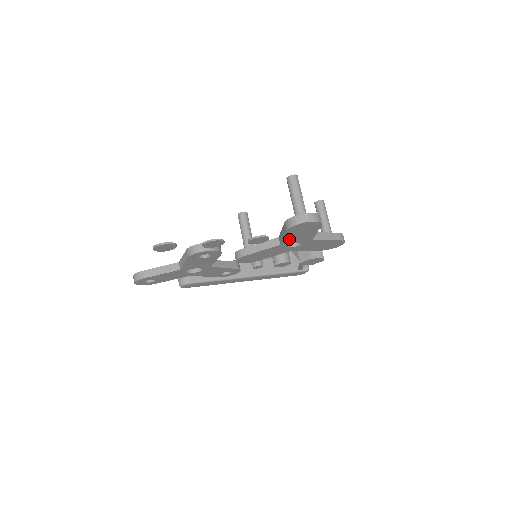
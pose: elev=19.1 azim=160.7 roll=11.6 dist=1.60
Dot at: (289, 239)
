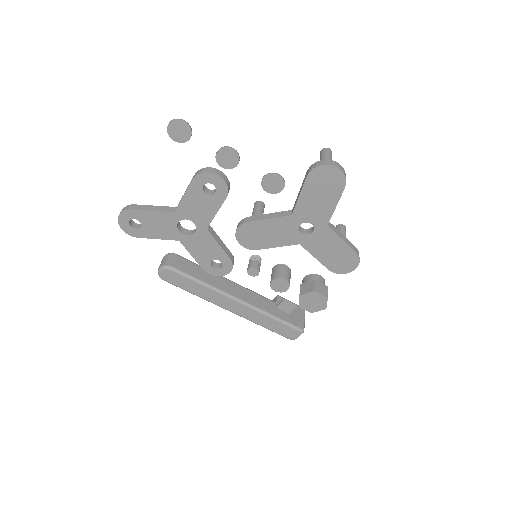
Dot at: (304, 205)
